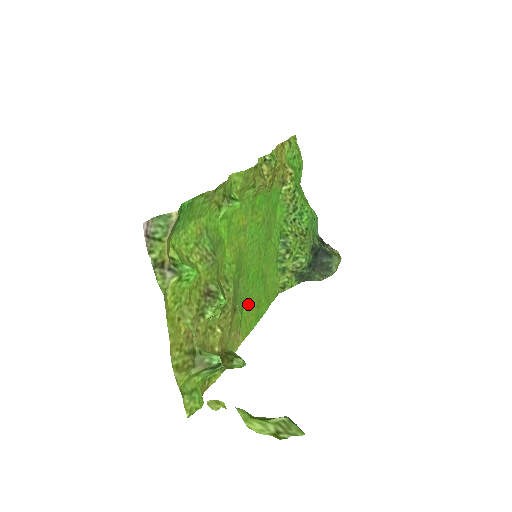
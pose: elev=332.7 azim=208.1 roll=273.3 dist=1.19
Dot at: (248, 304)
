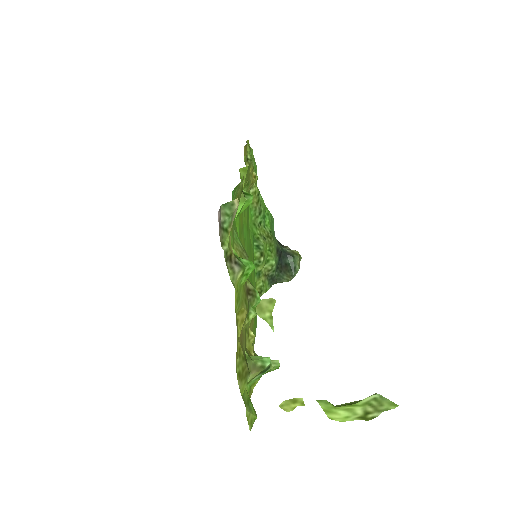
Dot at: occluded
